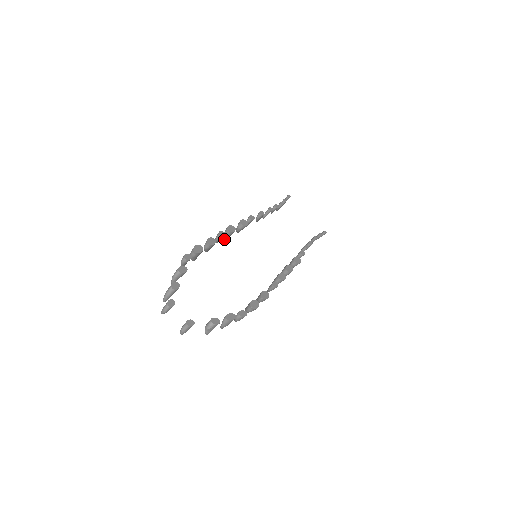
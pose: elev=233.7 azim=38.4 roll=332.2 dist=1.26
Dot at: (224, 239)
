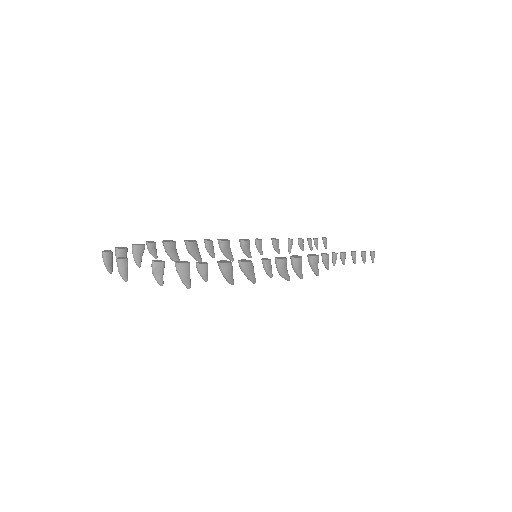
Dot at: (227, 258)
